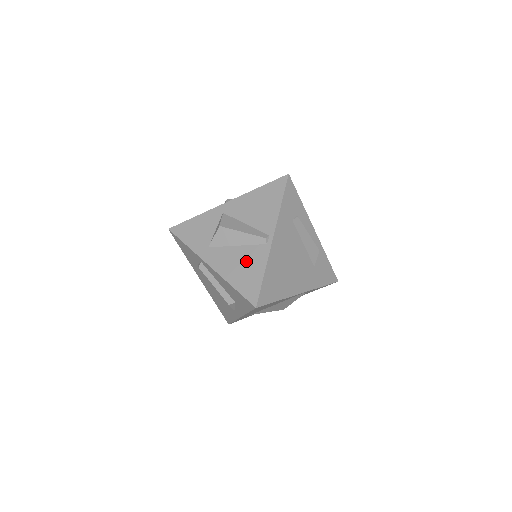
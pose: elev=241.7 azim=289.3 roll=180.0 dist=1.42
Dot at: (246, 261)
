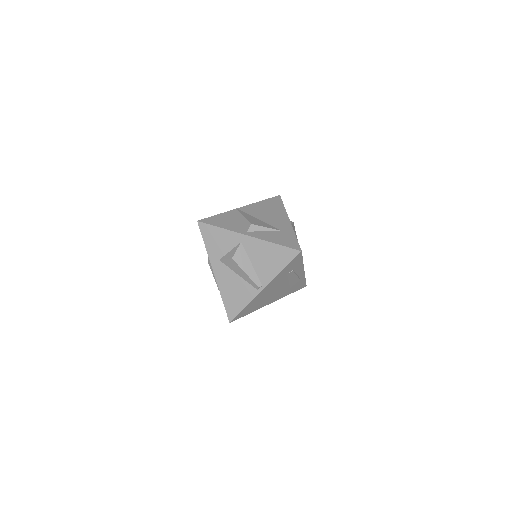
Dot at: (239, 290)
